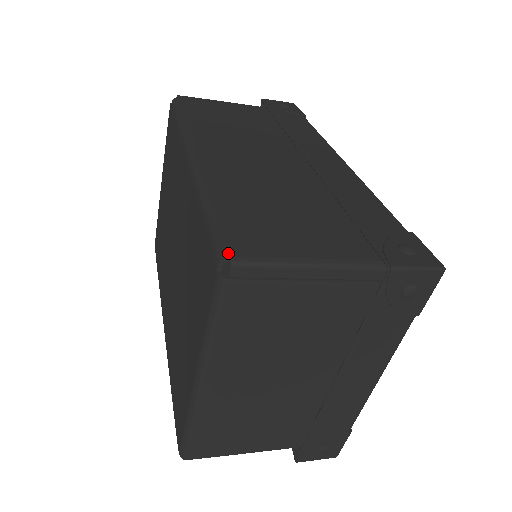
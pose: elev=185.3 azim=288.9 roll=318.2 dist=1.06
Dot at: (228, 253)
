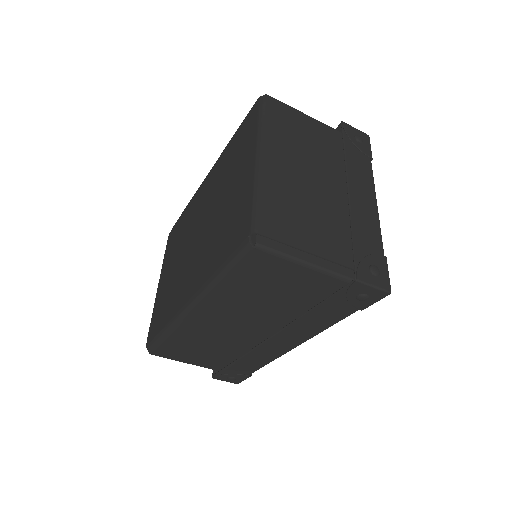
Dot at: occluded
